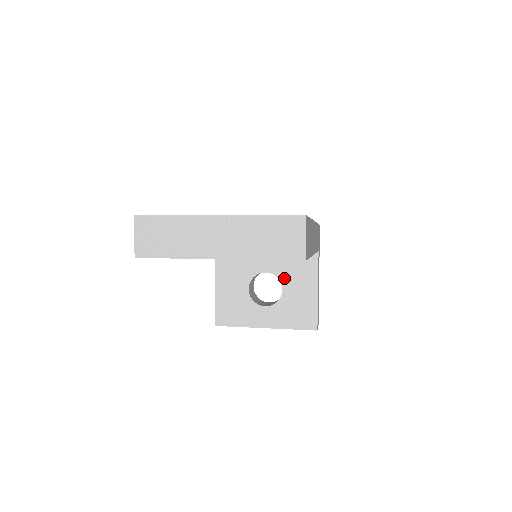
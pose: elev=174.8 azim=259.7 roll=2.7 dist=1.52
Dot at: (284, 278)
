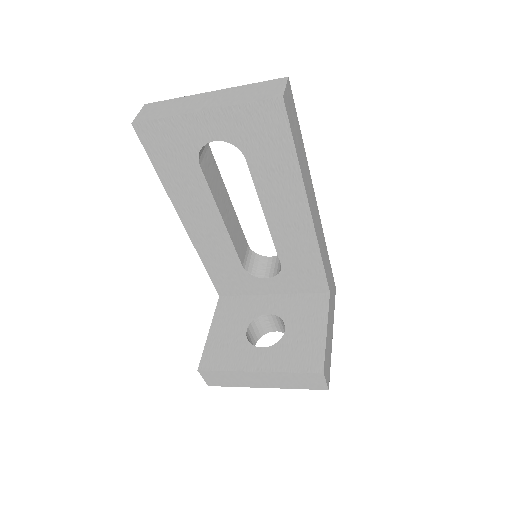
Dot at: (289, 319)
